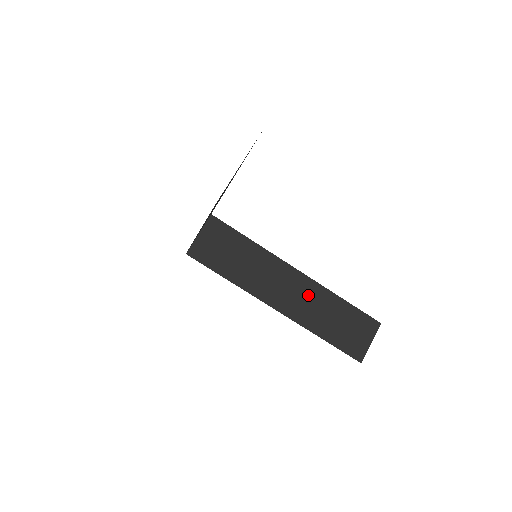
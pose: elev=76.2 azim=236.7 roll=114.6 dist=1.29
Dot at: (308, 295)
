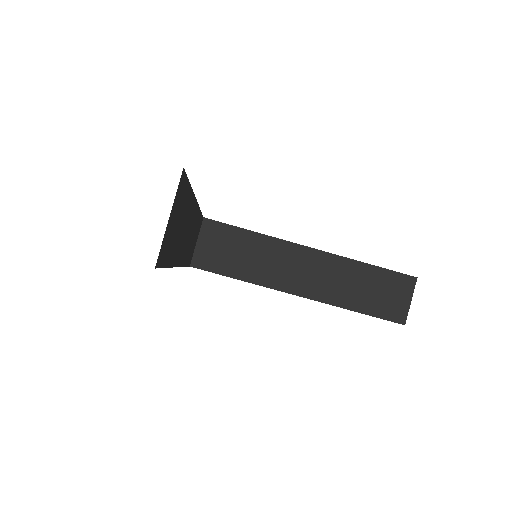
Dot at: (329, 271)
